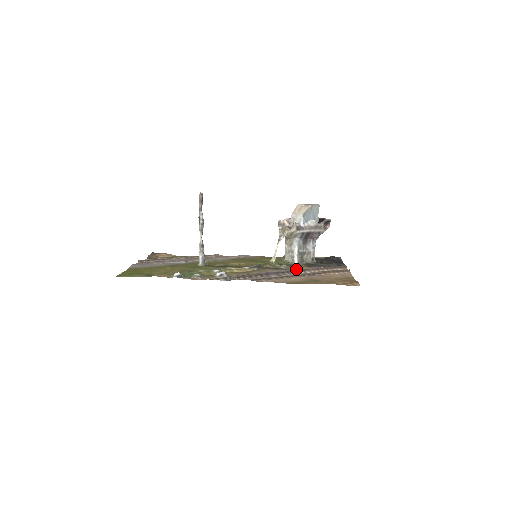
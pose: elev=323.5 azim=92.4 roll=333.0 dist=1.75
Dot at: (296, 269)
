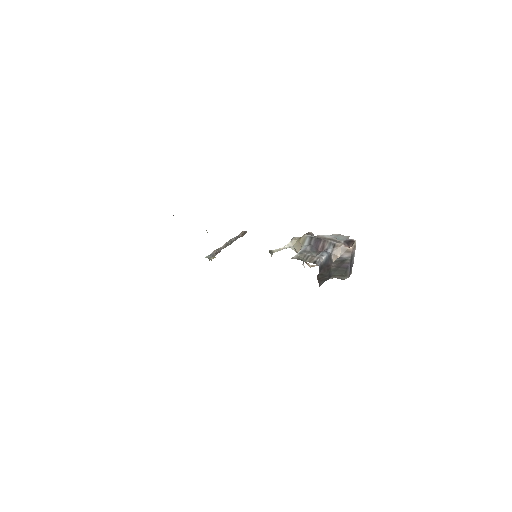
Dot at: occluded
